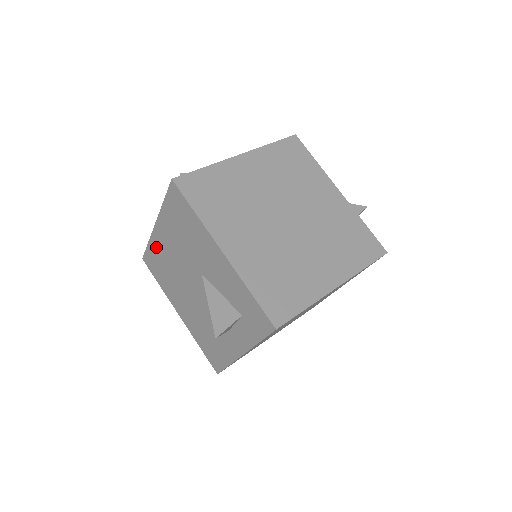
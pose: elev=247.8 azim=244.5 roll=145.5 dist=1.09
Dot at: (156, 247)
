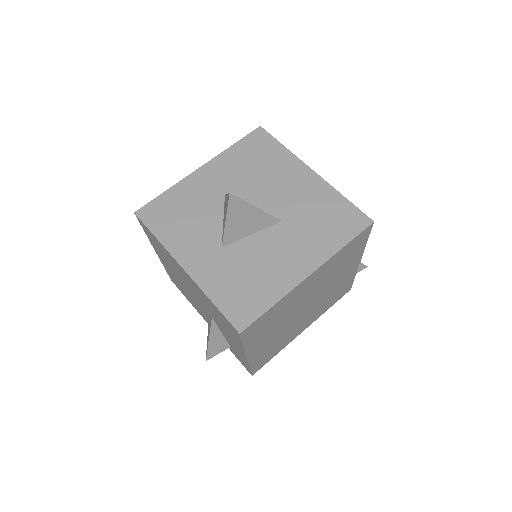
Dot at: (168, 254)
